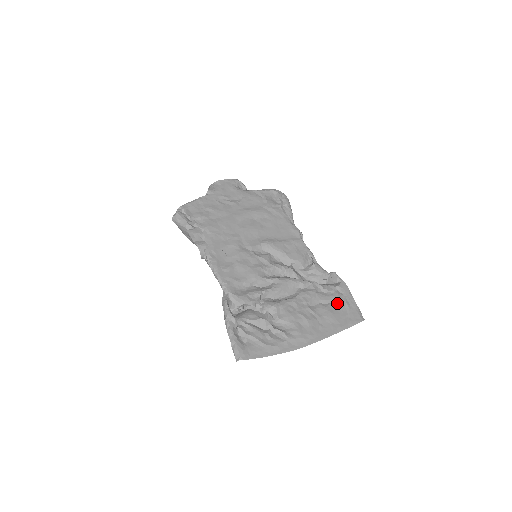
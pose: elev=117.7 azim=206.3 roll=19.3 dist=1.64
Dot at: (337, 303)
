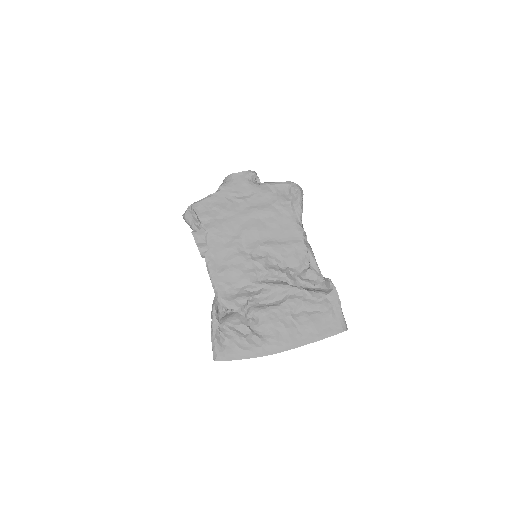
Dot at: (322, 312)
